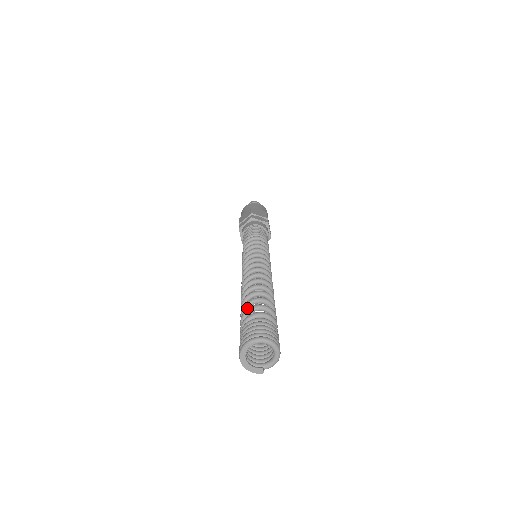
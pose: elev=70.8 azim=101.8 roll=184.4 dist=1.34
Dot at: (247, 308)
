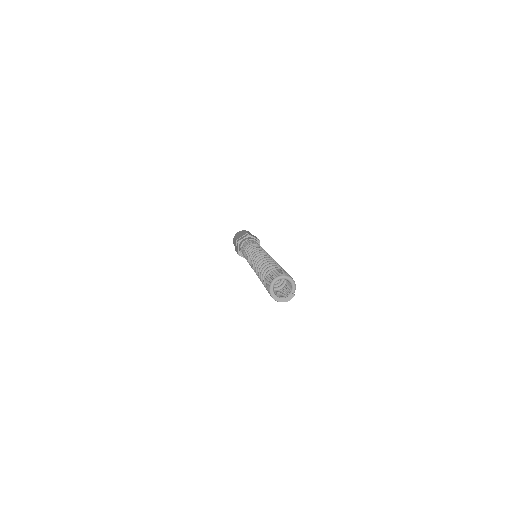
Dot at: occluded
